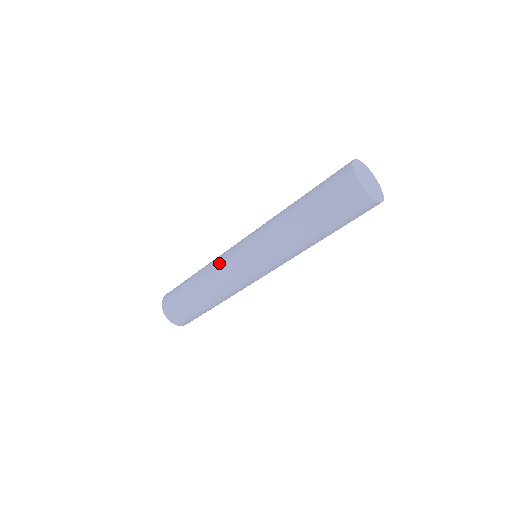
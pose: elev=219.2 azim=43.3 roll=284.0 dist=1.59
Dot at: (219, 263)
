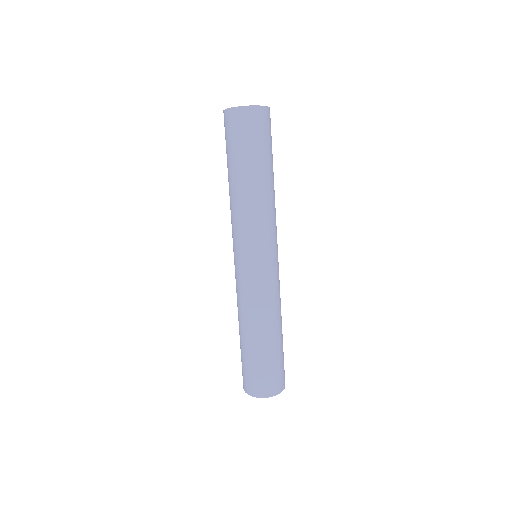
Dot at: (247, 293)
